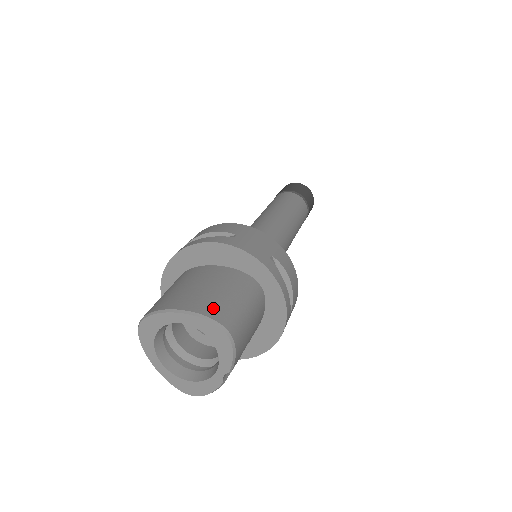
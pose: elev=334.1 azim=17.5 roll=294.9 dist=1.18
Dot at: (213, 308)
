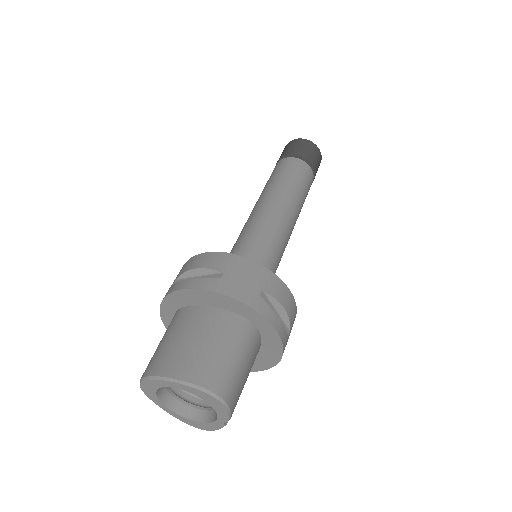
Dot at: (203, 372)
